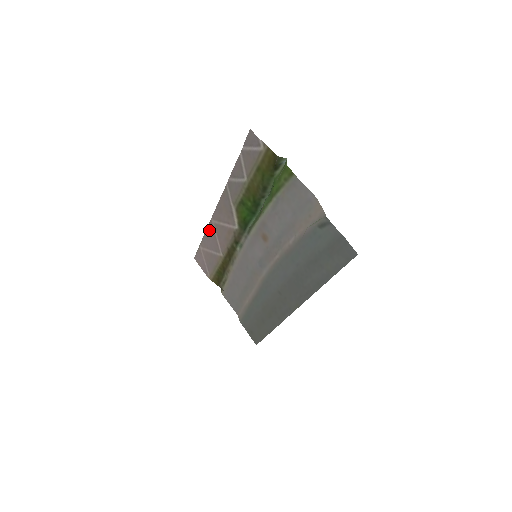
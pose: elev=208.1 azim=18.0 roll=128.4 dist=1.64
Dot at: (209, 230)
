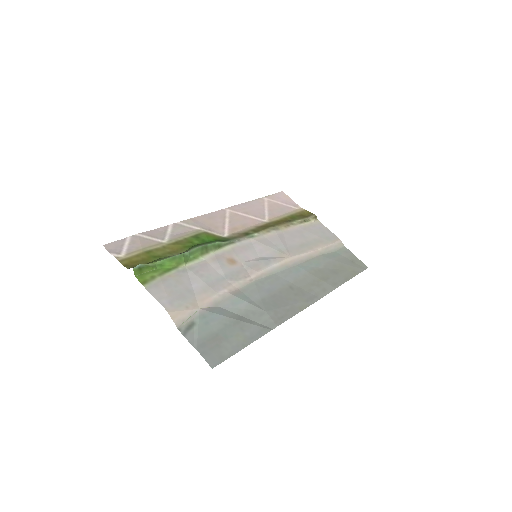
Dot at: (240, 207)
